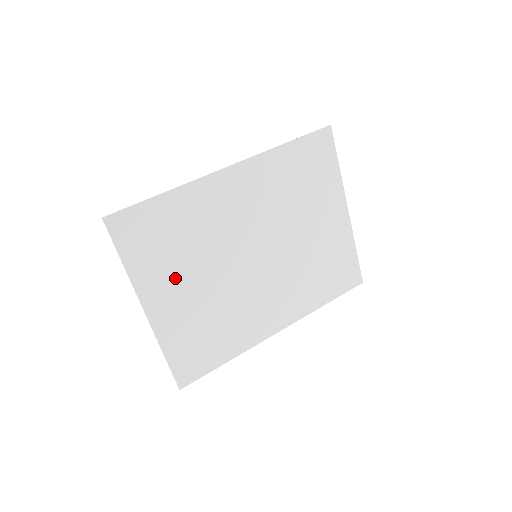
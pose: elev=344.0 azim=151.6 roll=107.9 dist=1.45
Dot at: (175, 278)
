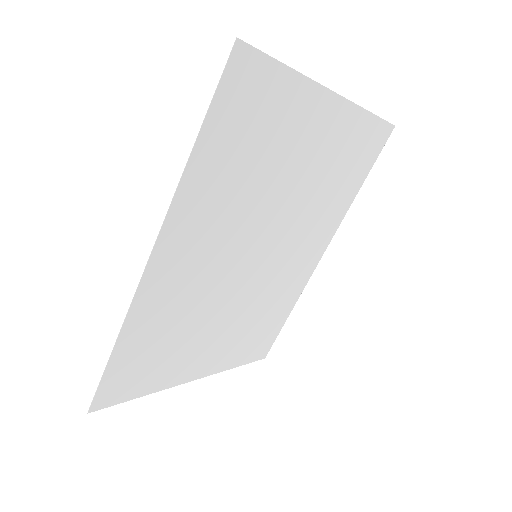
Dot at: (196, 349)
